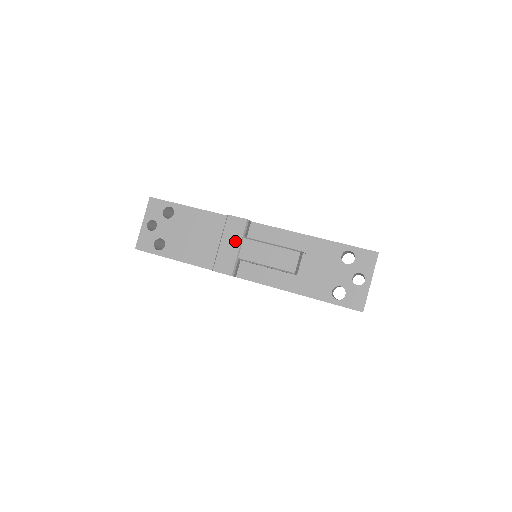
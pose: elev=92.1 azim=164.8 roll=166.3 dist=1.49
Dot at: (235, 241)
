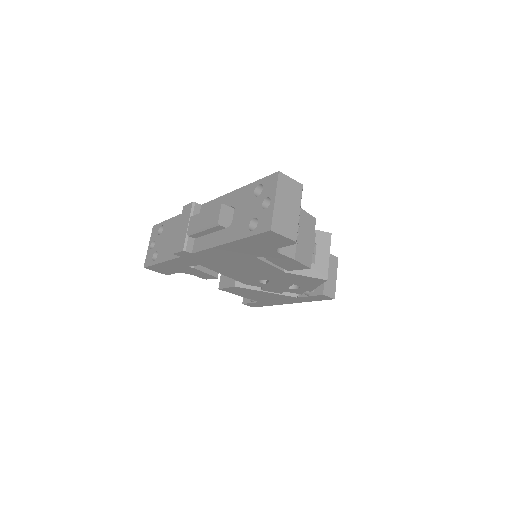
Dot at: (186, 223)
